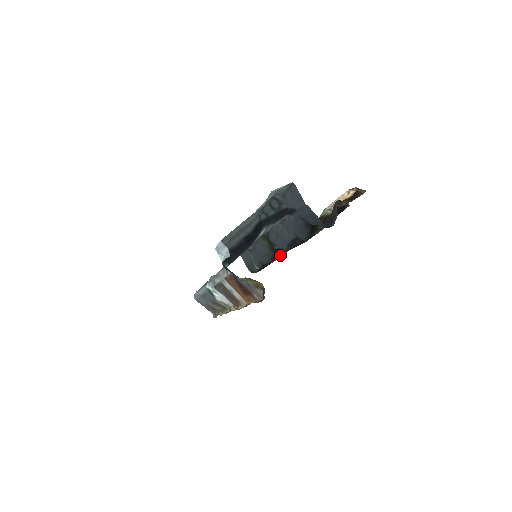
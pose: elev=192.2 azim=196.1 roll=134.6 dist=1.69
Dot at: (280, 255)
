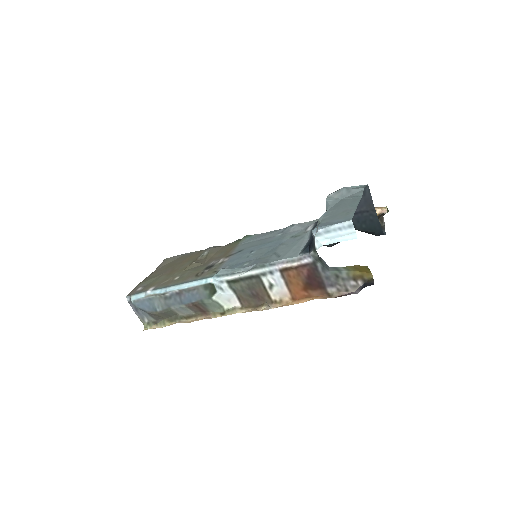
Dot at: occluded
